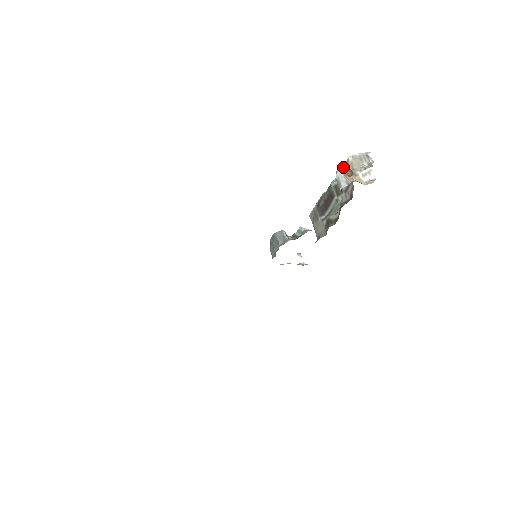
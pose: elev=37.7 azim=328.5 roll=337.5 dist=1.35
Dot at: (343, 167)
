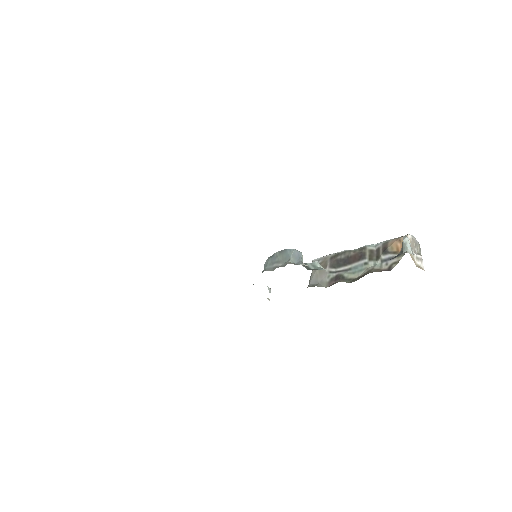
Dot at: (396, 239)
